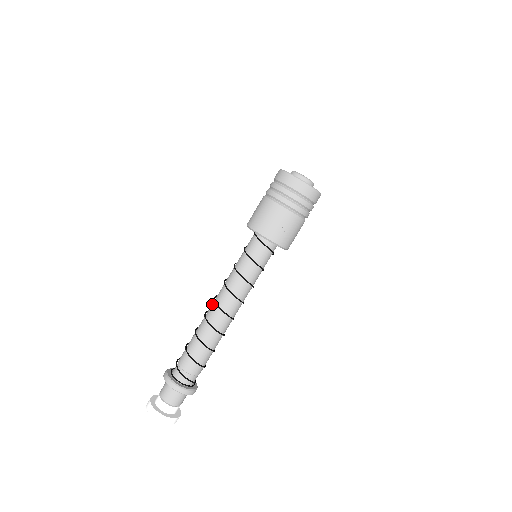
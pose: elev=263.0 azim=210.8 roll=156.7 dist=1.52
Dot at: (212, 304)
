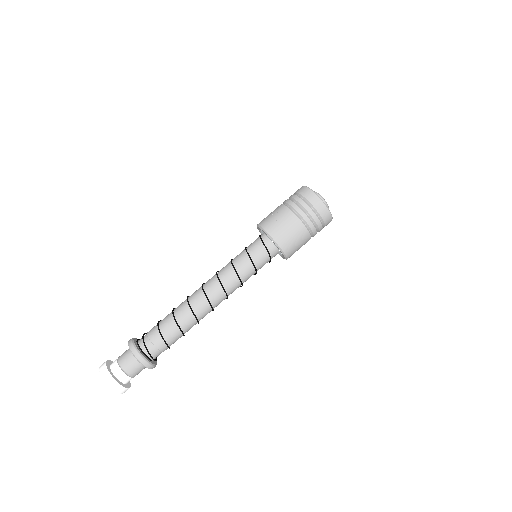
Dot at: occluded
